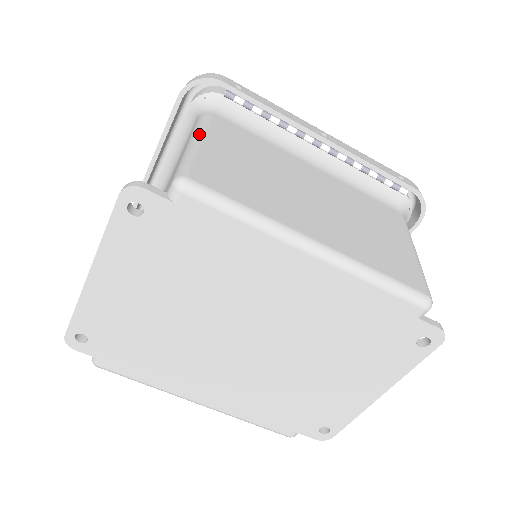
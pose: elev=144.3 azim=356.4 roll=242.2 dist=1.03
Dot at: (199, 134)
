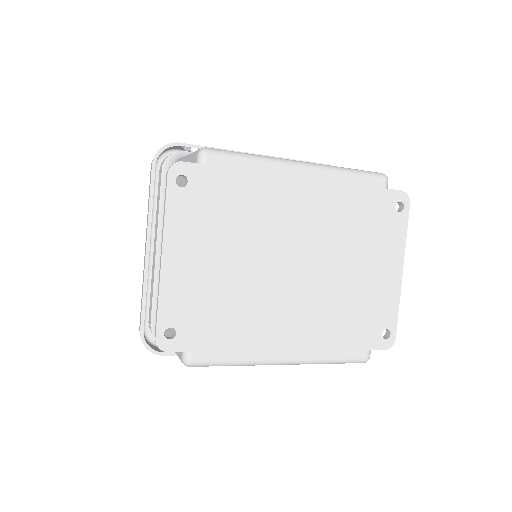
Dot at: occluded
